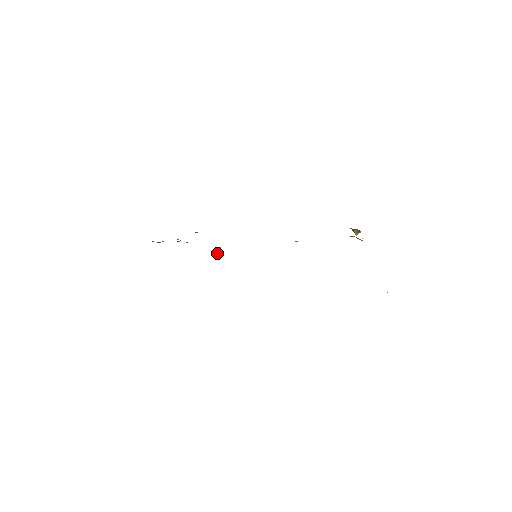
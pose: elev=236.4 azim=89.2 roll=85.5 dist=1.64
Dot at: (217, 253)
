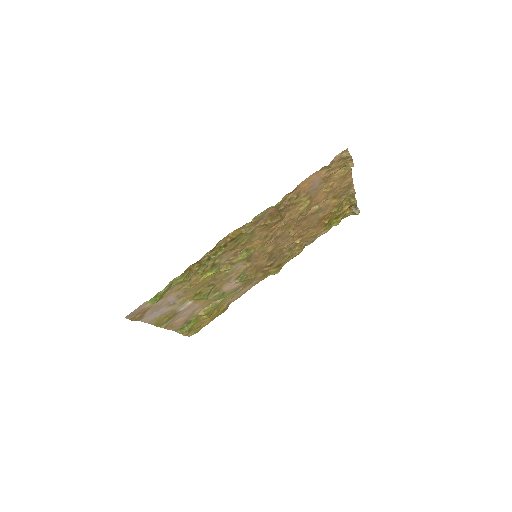
Dot at: (225, 281)
